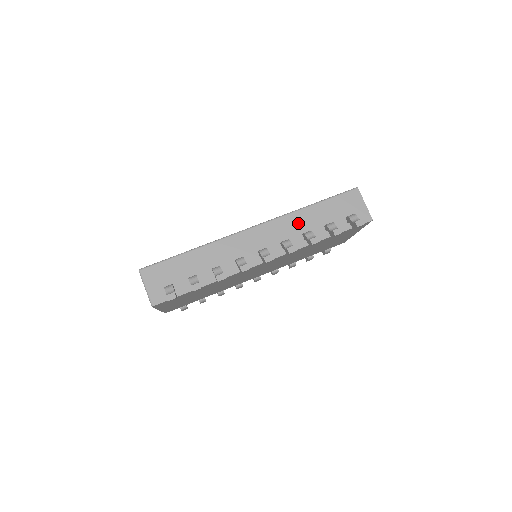
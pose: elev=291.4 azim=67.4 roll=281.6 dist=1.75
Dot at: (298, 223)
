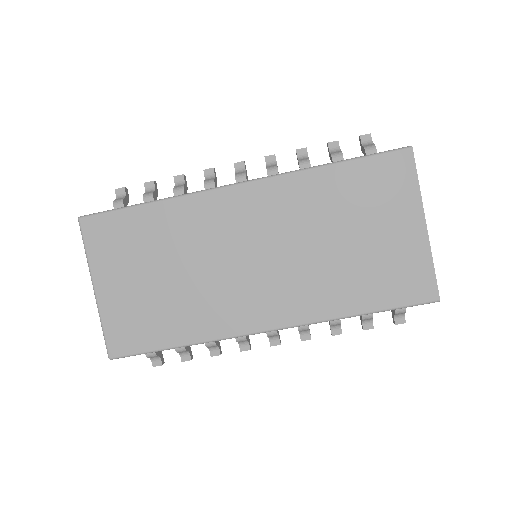
Dot at: occluded
